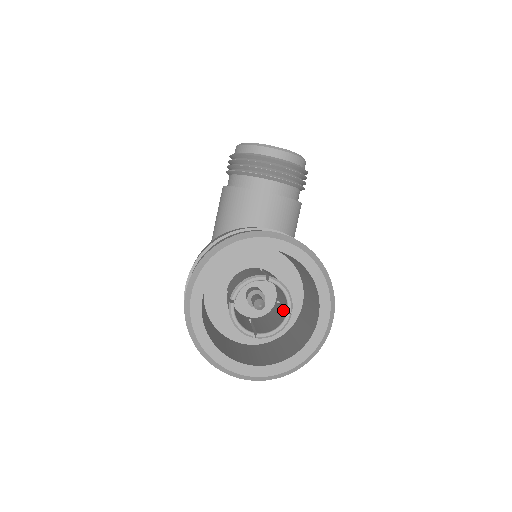
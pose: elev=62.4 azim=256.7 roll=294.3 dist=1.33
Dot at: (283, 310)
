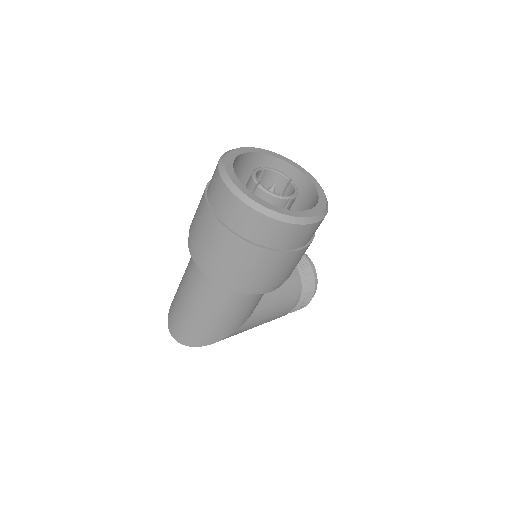
Dot at: occluded
